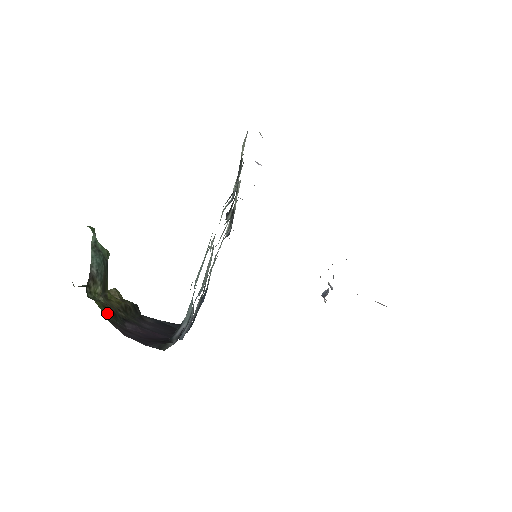
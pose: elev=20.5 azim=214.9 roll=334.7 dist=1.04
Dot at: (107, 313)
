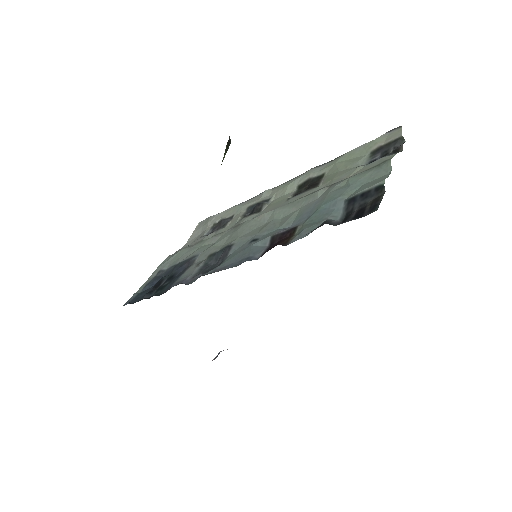
Dot at: occluded
